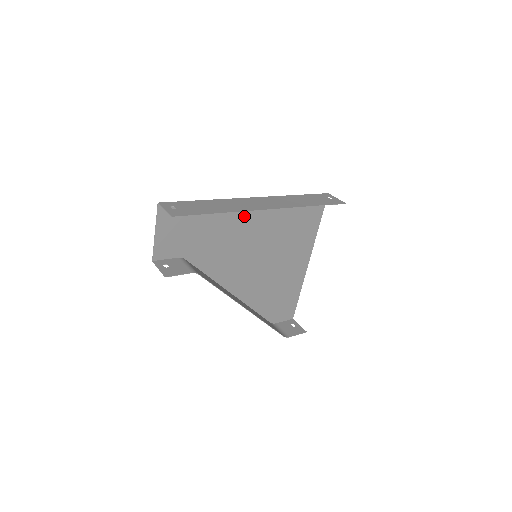
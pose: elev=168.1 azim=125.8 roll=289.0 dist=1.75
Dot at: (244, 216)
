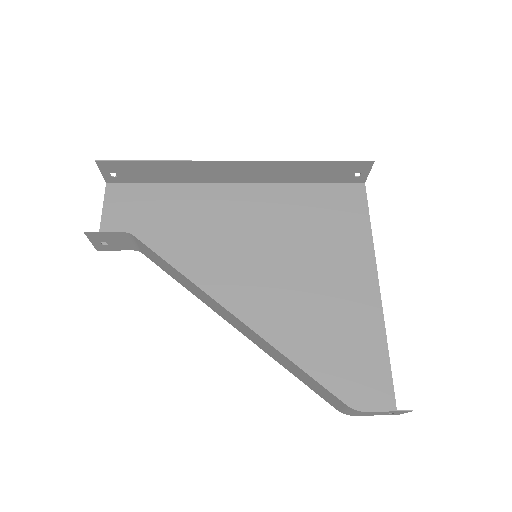
Dot at: (226, 205)
